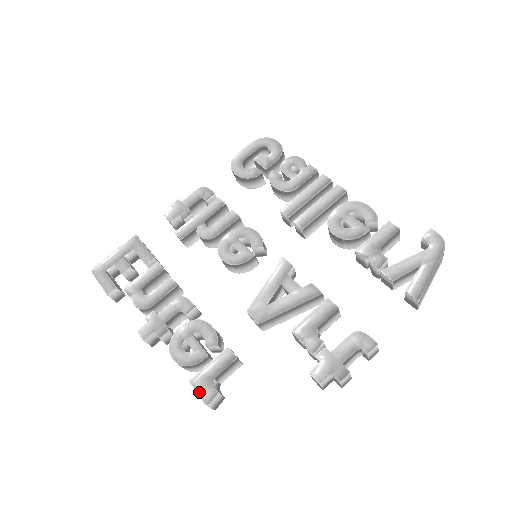
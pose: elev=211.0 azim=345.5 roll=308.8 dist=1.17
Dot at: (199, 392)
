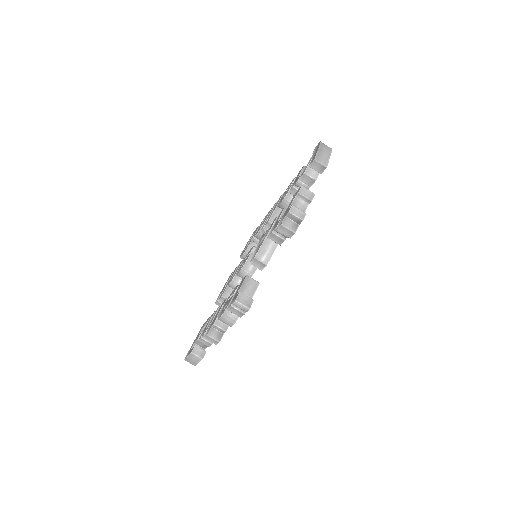
Dot at: (232, 305)
